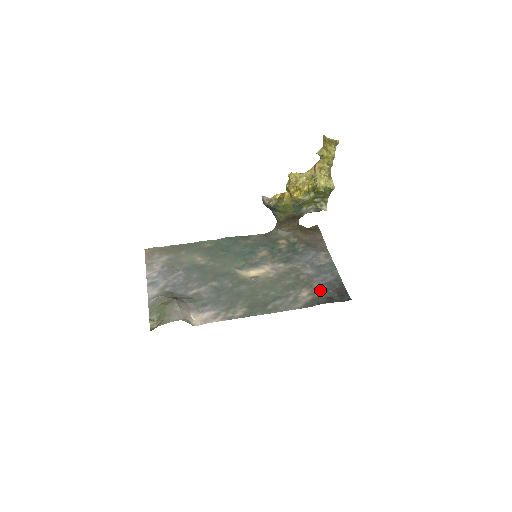
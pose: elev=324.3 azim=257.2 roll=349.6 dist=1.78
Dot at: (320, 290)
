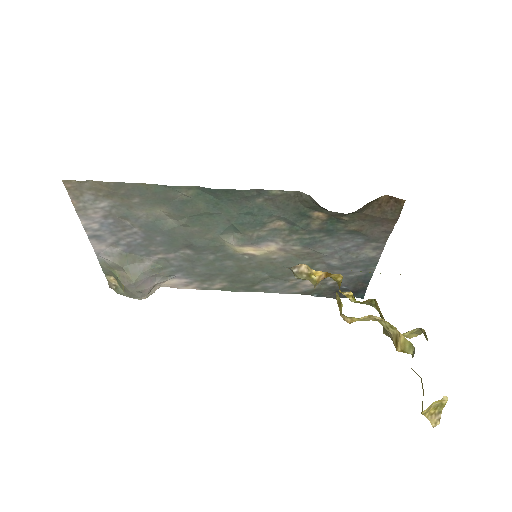
Dot at: (332, 285)
